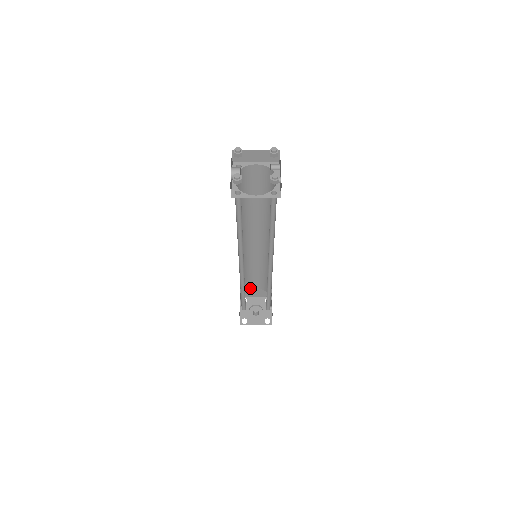
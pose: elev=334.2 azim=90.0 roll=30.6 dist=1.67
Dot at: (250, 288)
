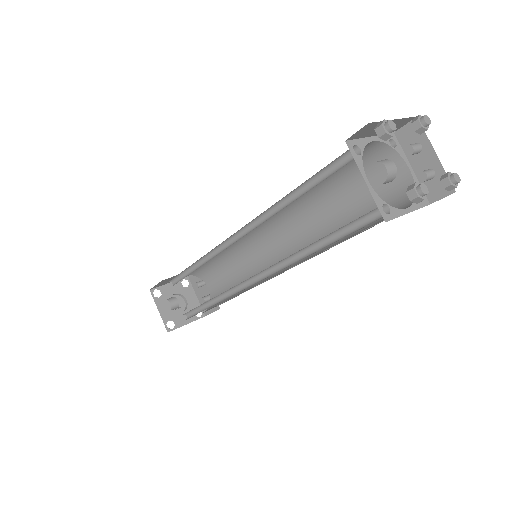
Dot at: occluded
